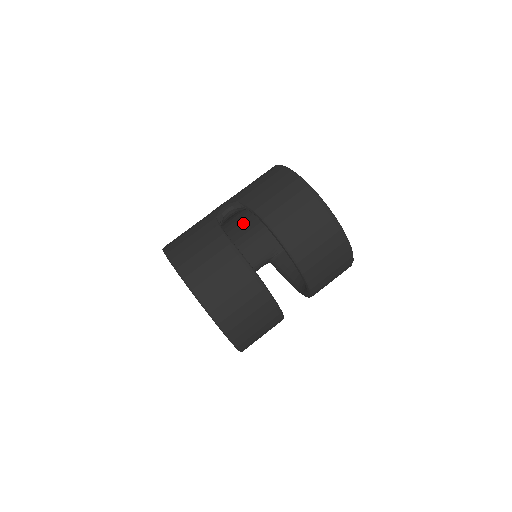
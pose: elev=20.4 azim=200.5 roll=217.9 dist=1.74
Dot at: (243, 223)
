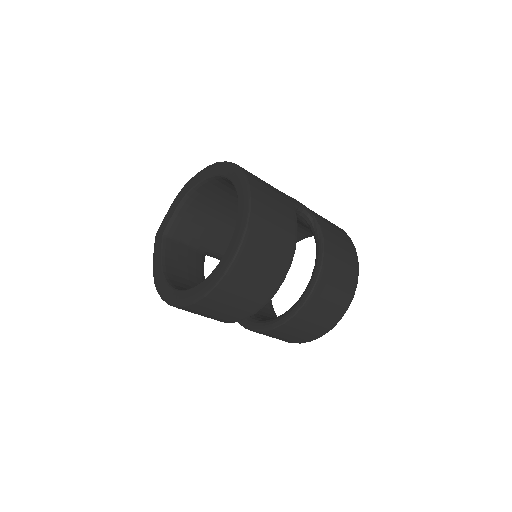
Dot at: occluded
